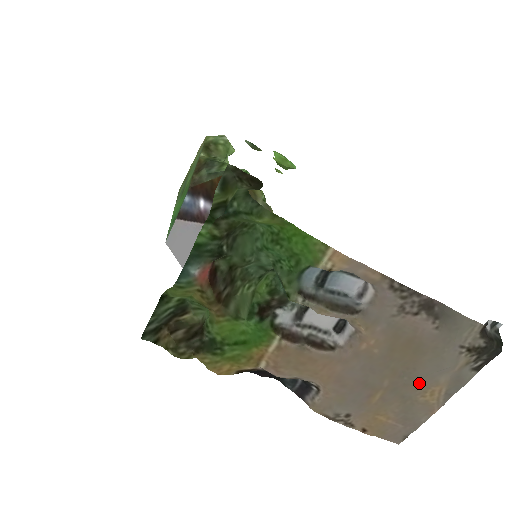
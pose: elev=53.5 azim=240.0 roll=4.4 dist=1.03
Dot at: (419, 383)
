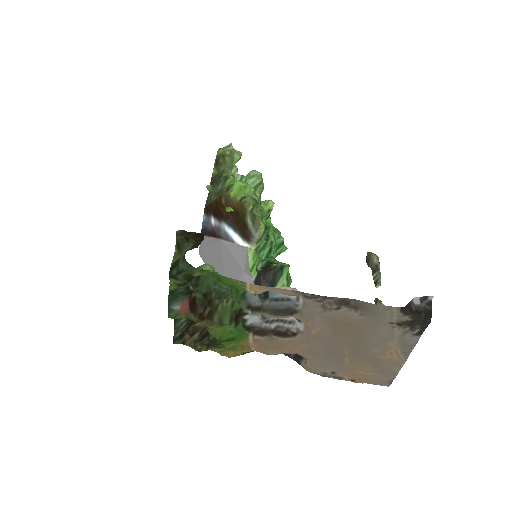
Dot at: (374, 349)
